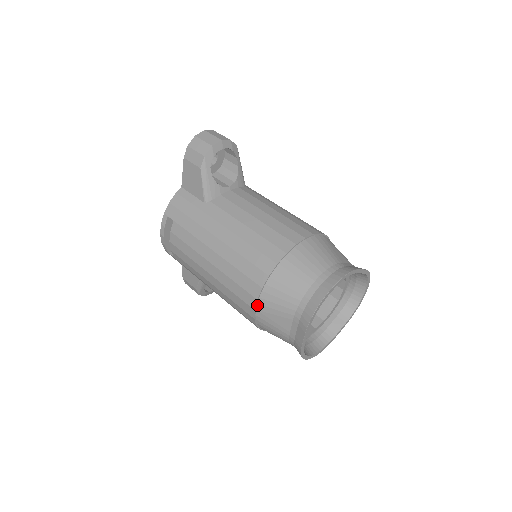
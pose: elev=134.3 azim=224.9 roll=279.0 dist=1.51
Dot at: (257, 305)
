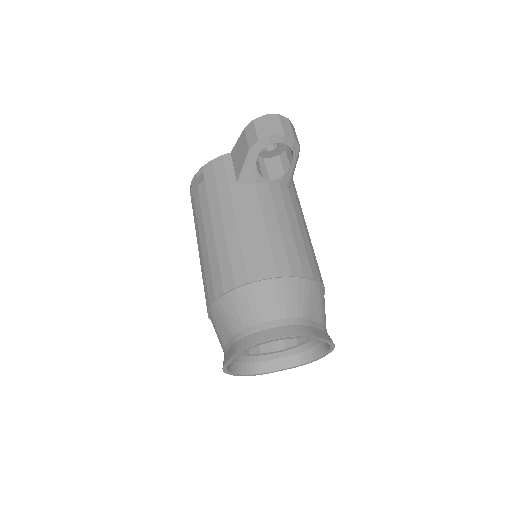
Dot at: (213, 303)
